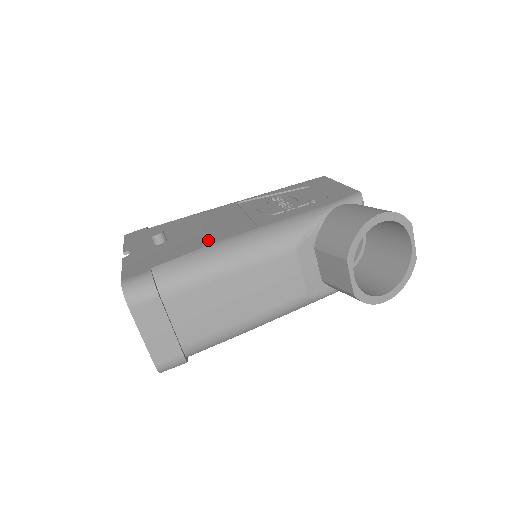
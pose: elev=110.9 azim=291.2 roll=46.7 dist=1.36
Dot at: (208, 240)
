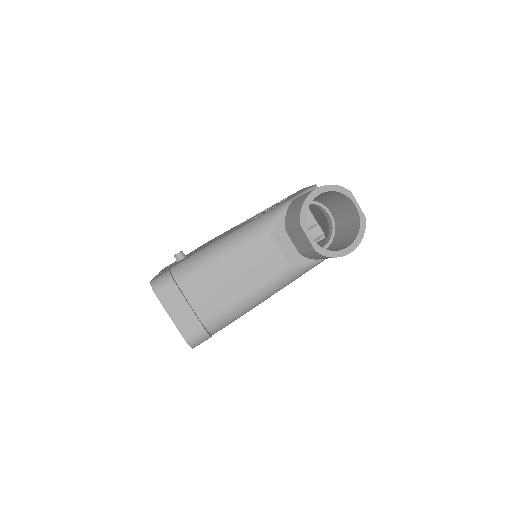
Dot at: occluded
